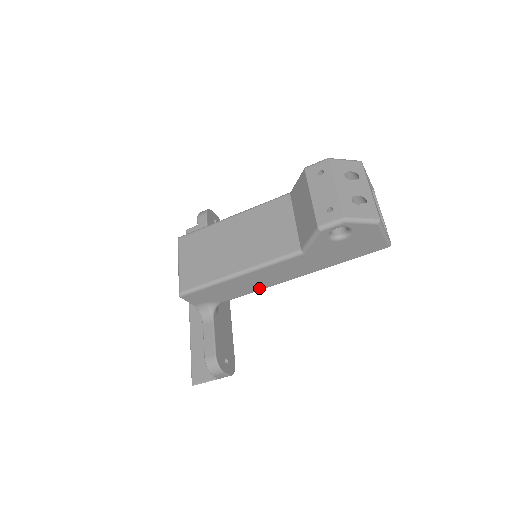
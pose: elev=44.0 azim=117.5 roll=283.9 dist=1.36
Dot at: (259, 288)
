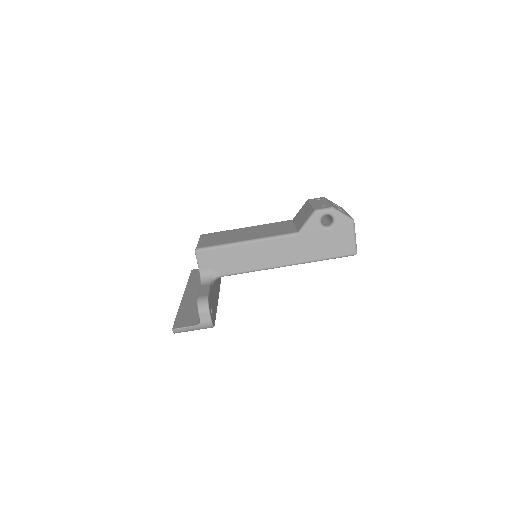
Dot at: (255, 267)
